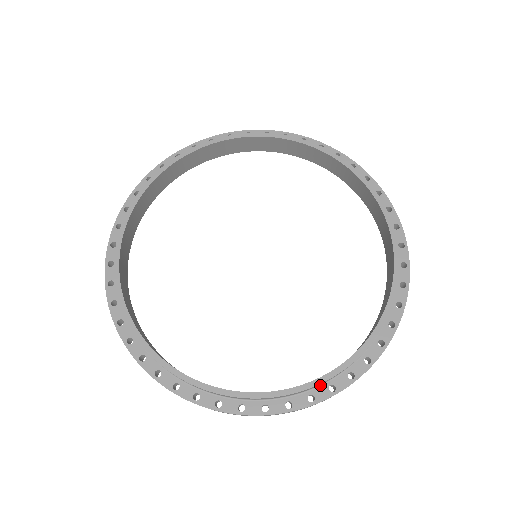
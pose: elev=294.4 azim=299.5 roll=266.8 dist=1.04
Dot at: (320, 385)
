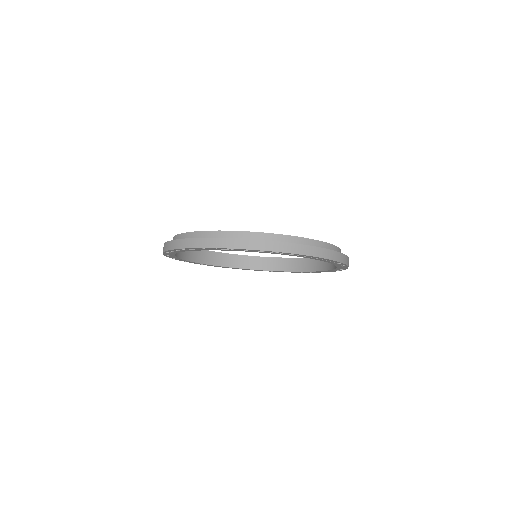
Dot at: occluded
